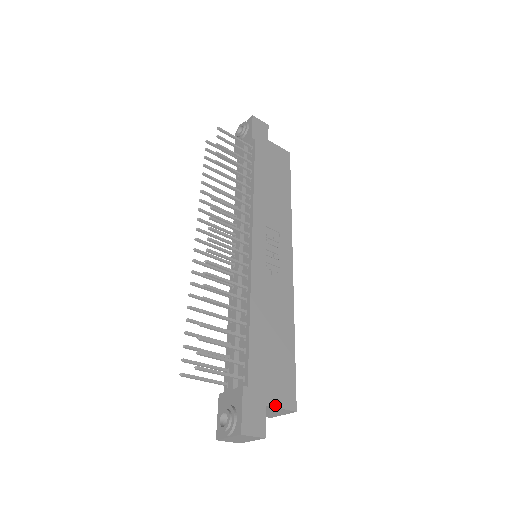
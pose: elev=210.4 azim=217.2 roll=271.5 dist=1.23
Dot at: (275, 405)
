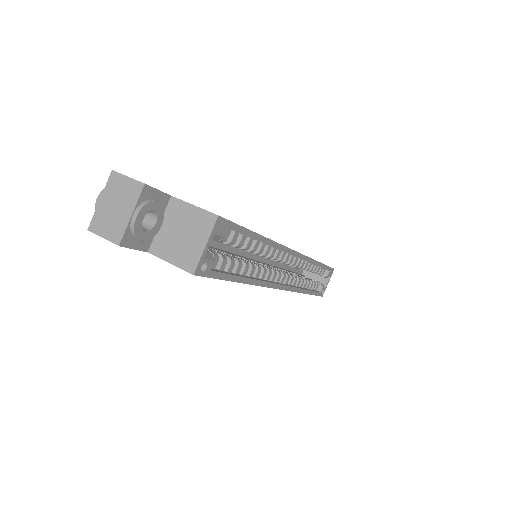
Dot at: (186, 202)
